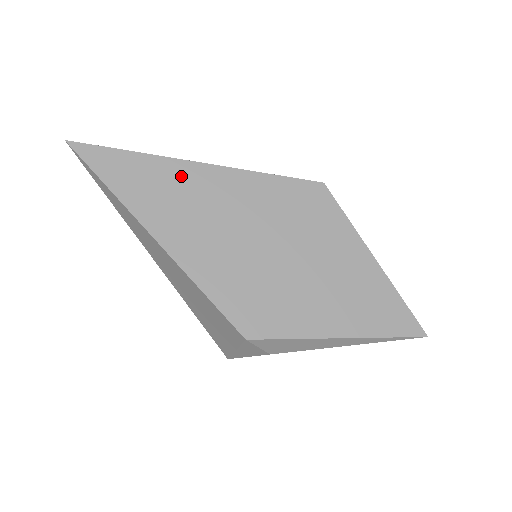
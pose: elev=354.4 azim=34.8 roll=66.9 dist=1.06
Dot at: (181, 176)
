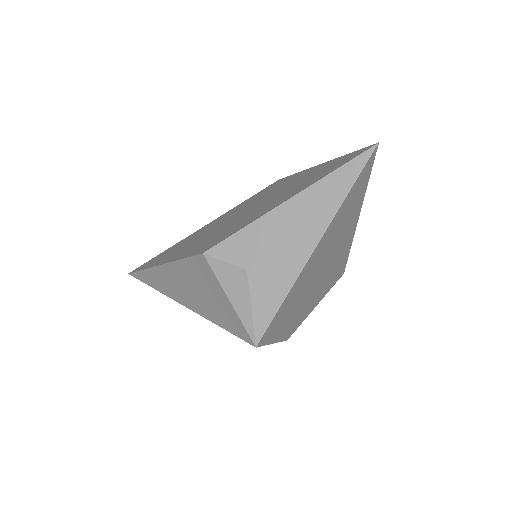
Dot at: (185, 240)
